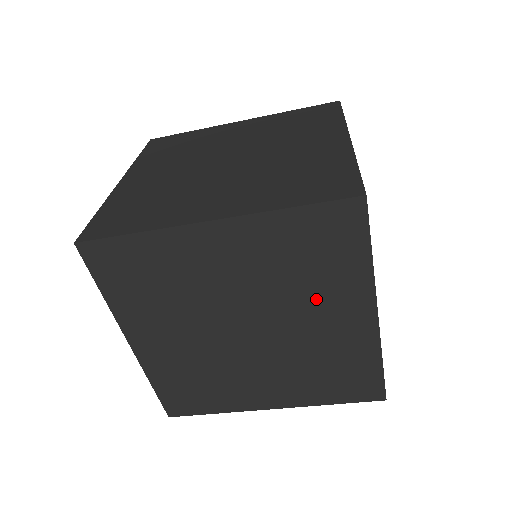
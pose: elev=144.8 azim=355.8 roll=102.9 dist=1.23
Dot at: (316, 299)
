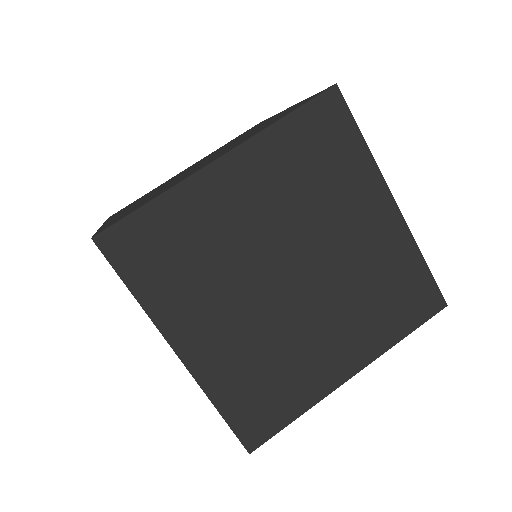
Dot at: occluded
